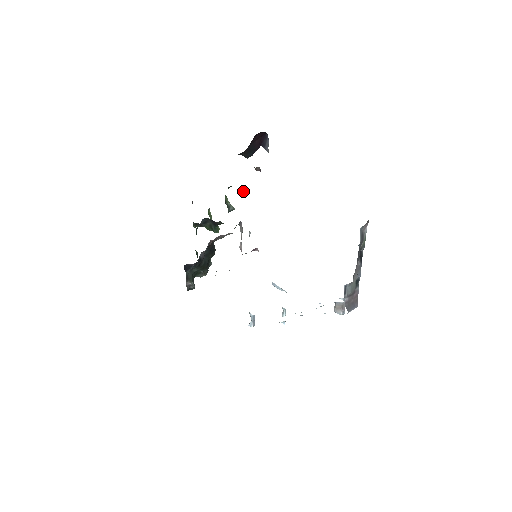
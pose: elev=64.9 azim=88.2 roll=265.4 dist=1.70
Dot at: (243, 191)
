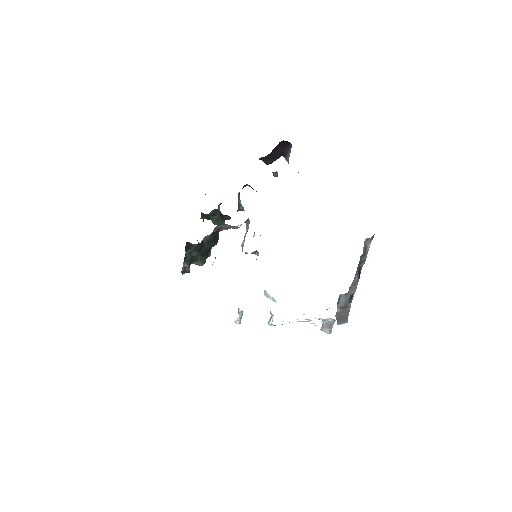
Dot at: occluded
